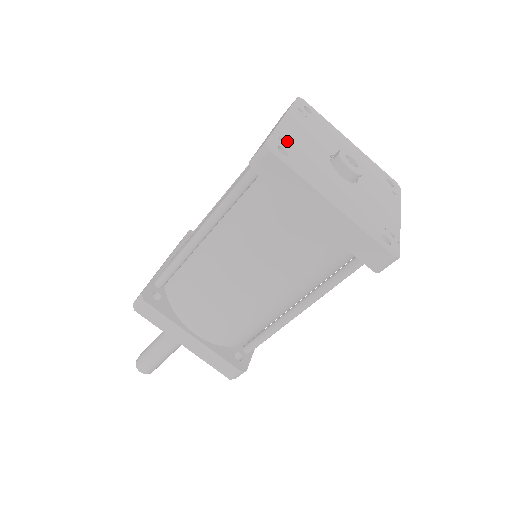
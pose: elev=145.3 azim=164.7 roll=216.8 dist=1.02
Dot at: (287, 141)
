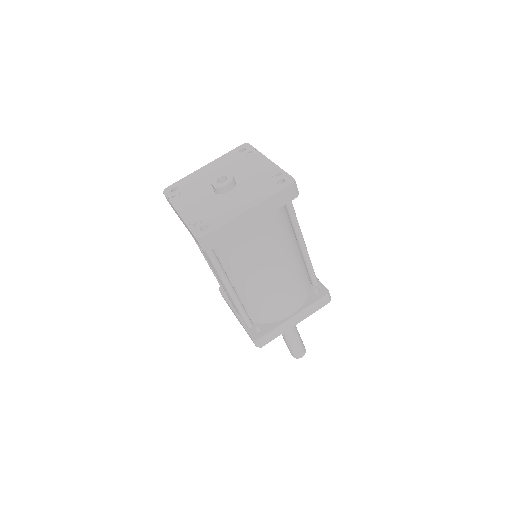
Dot at: (197, 221)
